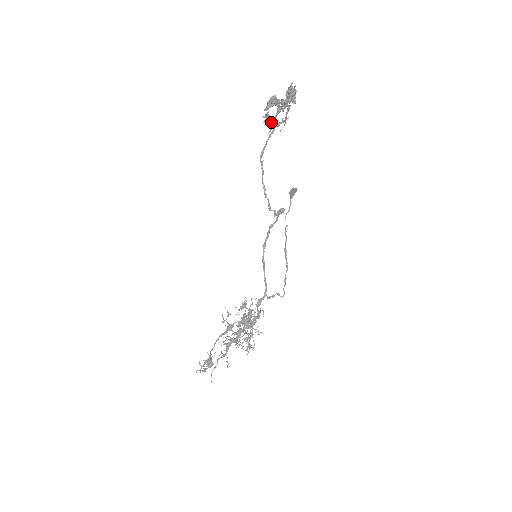
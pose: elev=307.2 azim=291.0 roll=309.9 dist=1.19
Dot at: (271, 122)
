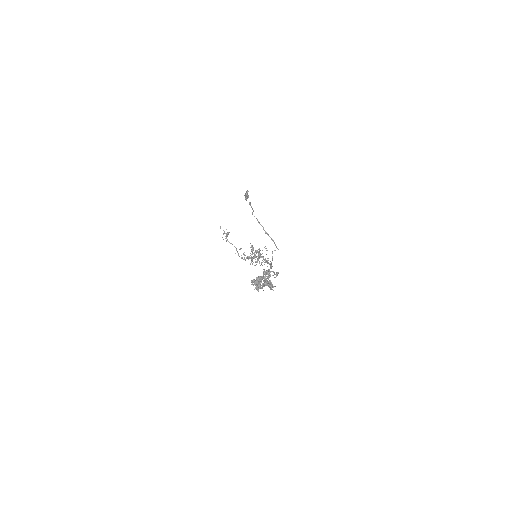
Dot at: occluded
